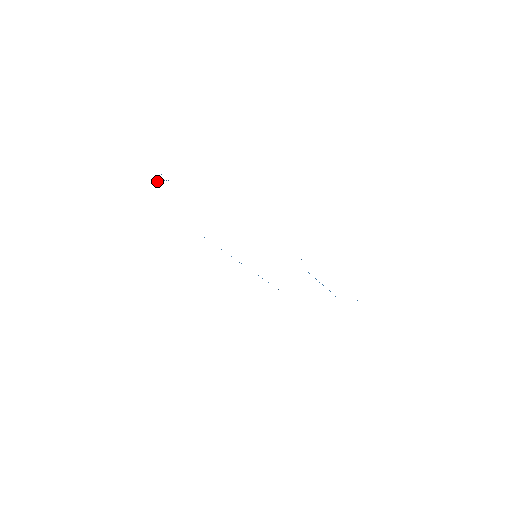
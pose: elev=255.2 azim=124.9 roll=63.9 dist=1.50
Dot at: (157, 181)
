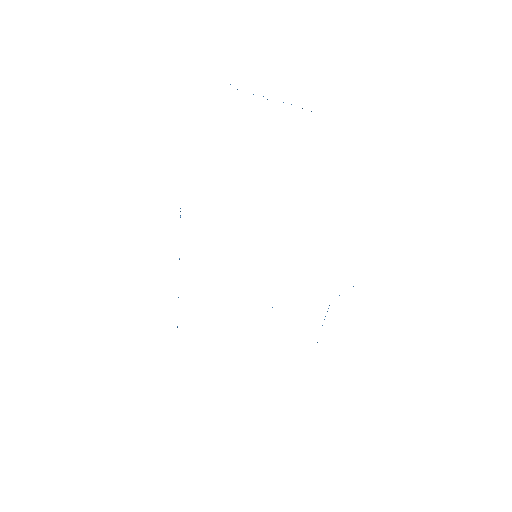
Dot at: occluded
